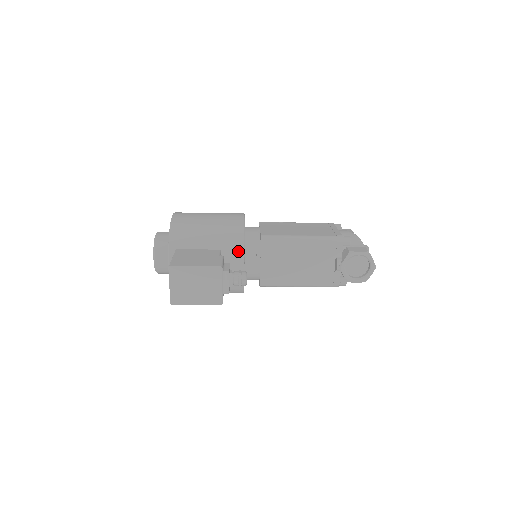
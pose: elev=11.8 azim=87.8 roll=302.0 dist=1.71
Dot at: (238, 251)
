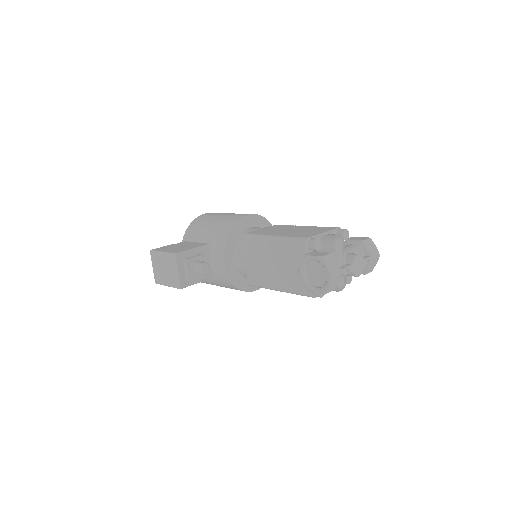
Dot at: (220, 246)
